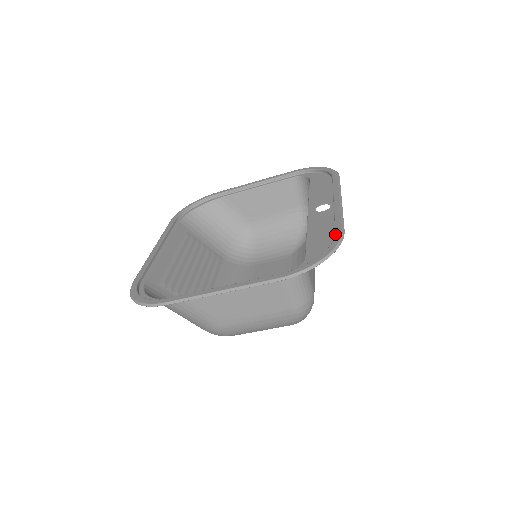
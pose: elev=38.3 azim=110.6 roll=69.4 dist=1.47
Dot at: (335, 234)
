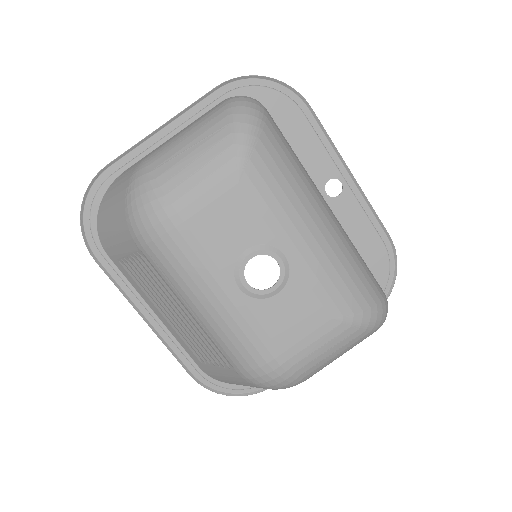
Dot at: (300, 109)
